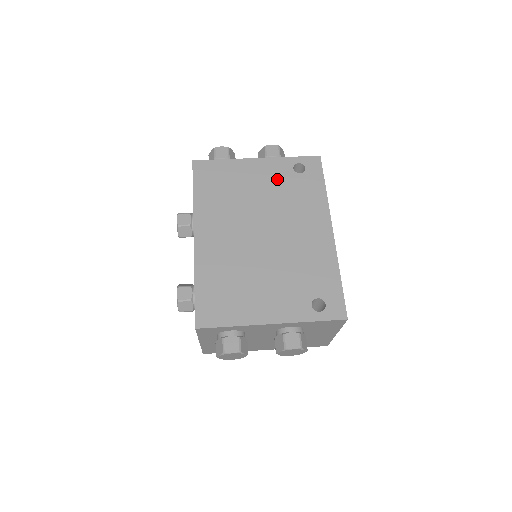
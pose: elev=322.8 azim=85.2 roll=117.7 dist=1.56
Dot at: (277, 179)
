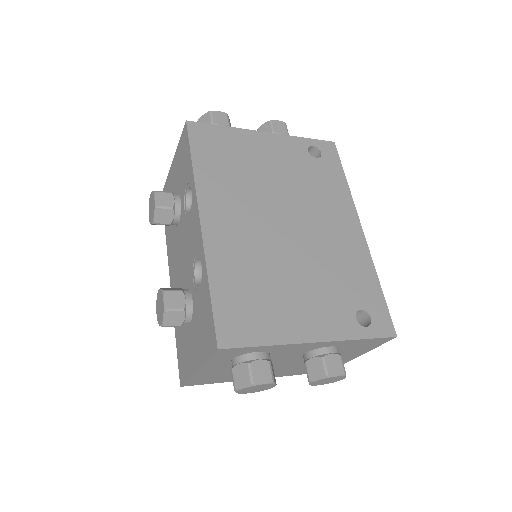
Dot at: (292, 160)
